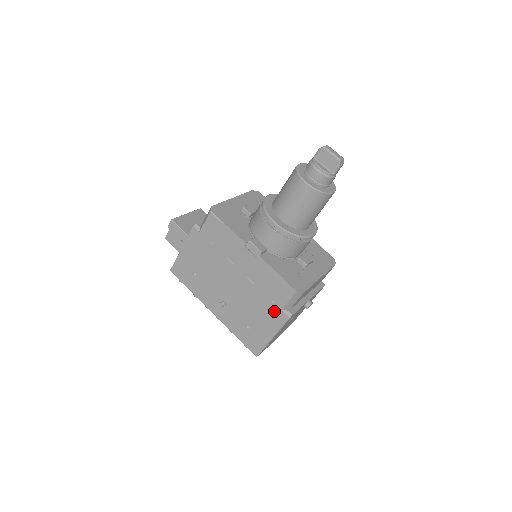
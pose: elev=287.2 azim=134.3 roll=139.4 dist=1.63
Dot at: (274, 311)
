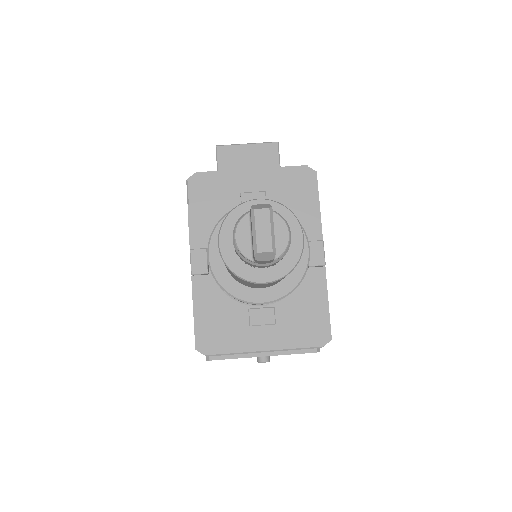
Dot at: occluded
